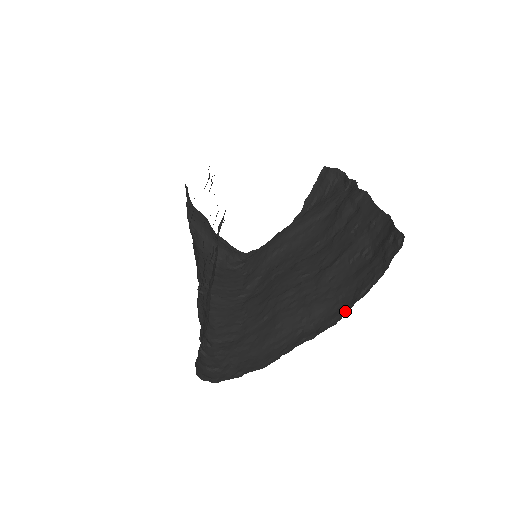
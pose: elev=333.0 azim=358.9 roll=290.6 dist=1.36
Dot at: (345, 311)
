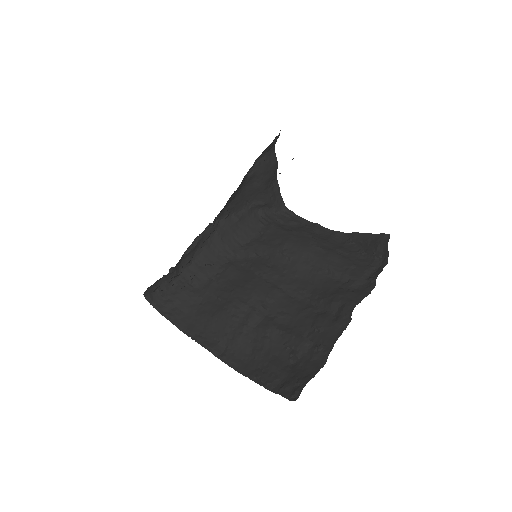
Dot at: (241, 370)
